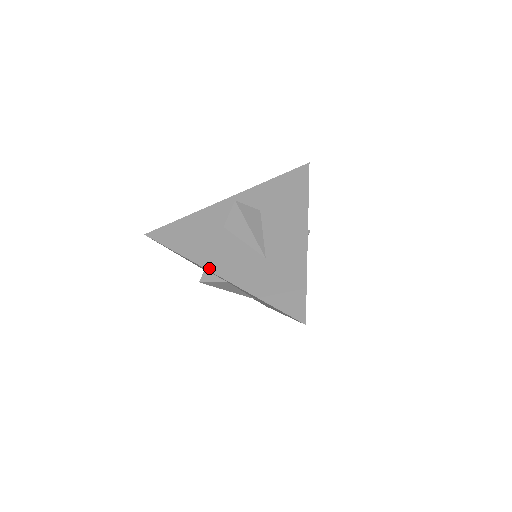
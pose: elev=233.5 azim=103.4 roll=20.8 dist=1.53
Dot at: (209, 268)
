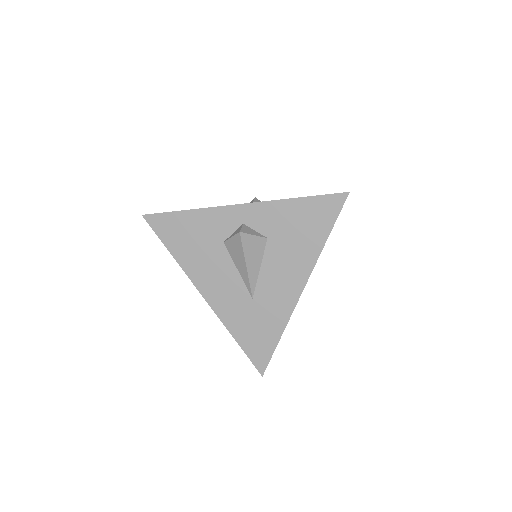
Dot at: (197, 285)
